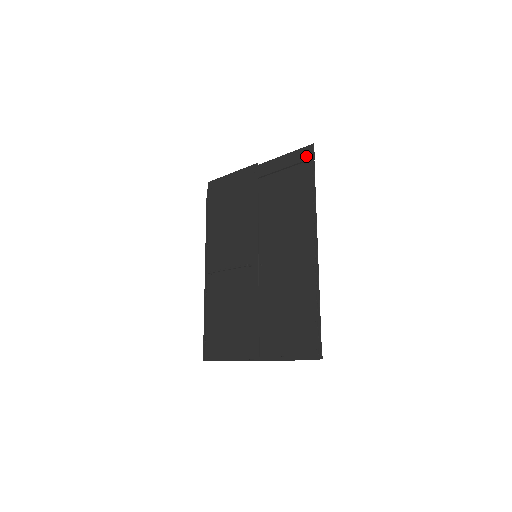
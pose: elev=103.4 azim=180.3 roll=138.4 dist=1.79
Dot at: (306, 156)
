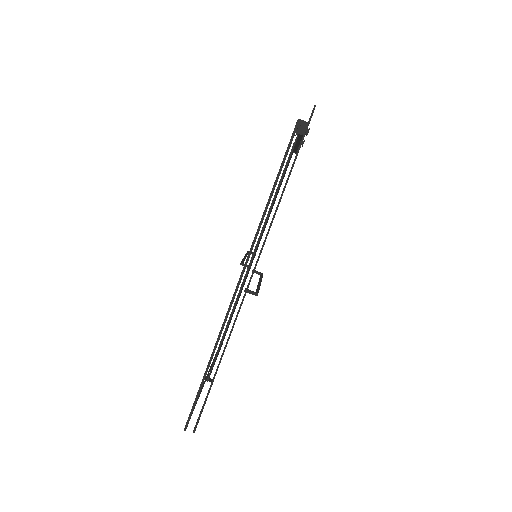
Dot at: occluded
